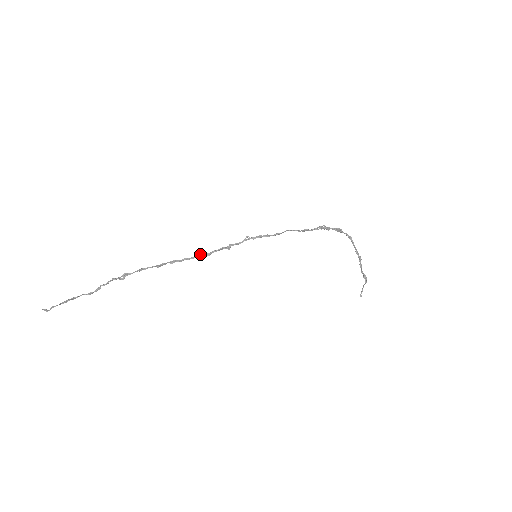
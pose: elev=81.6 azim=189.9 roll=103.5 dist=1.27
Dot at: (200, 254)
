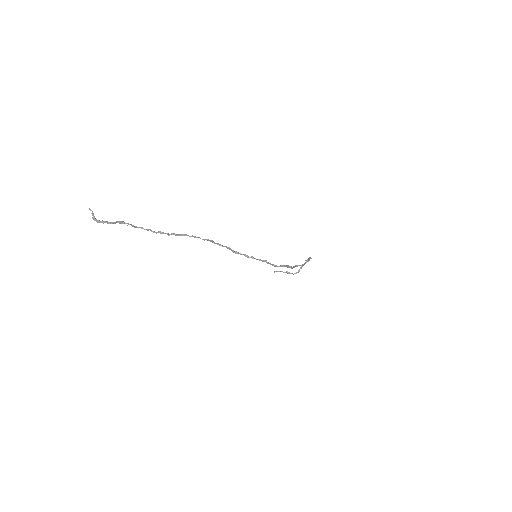
Dot at: (230, 248)
